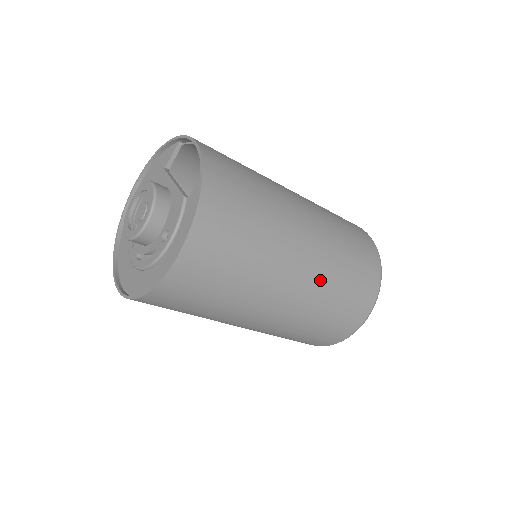
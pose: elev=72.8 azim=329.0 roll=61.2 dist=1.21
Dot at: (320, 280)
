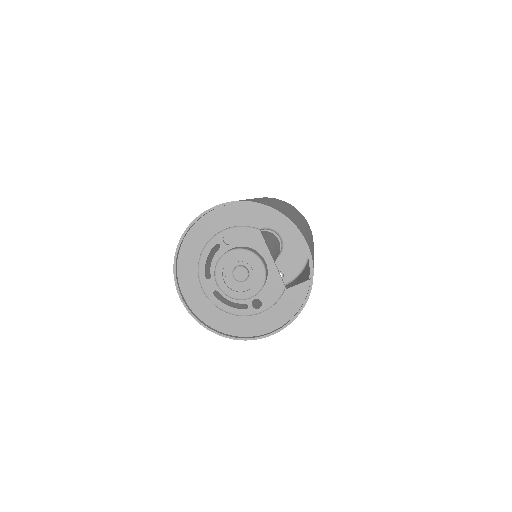
Dot at: occluded
